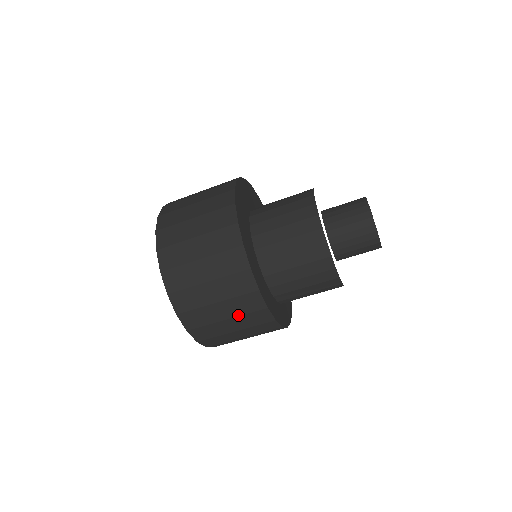
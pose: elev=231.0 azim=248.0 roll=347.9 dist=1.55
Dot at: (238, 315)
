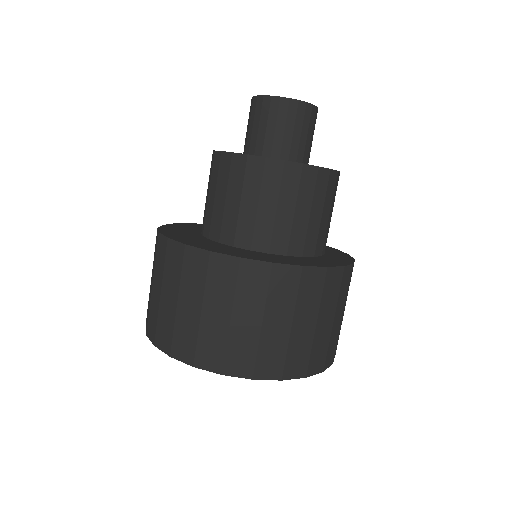
Dot at: (318, 307)
